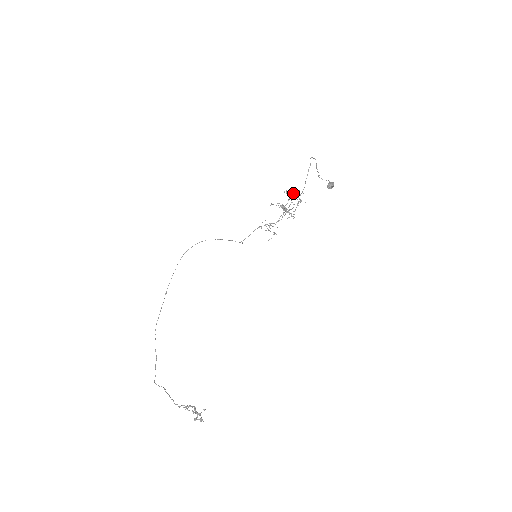
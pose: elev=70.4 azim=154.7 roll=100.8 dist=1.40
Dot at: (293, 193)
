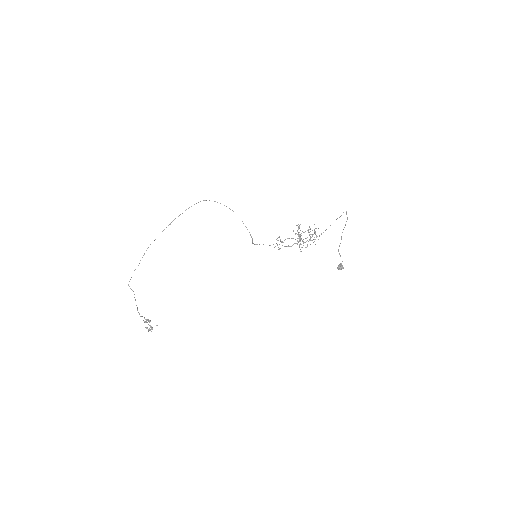
Dot at: occluded
